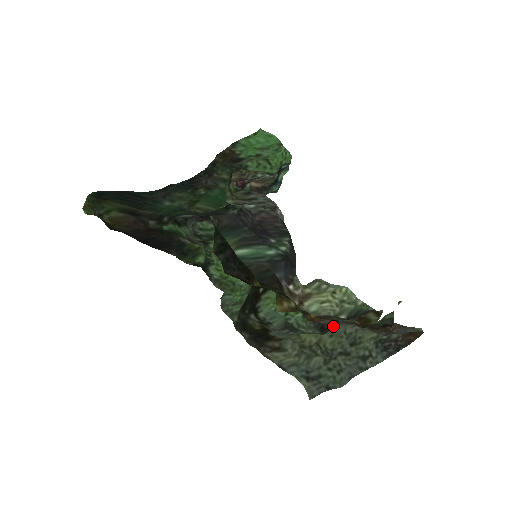
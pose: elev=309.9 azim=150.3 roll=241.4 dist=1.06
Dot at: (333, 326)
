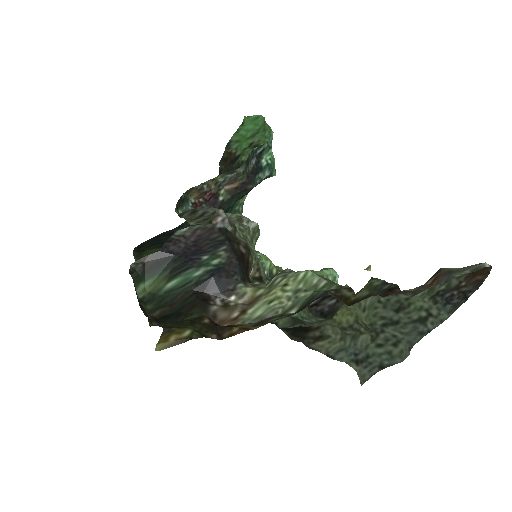
Dot at: (336, 308)
